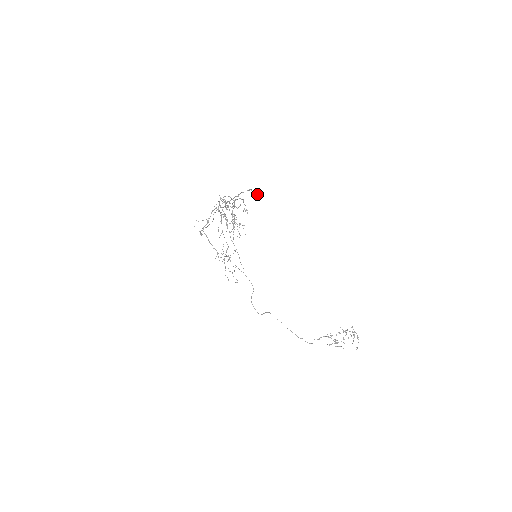
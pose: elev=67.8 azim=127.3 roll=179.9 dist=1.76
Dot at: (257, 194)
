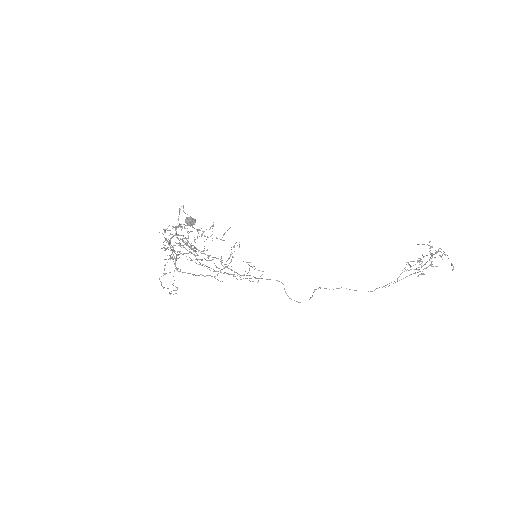
Dot at: (191, 222)
